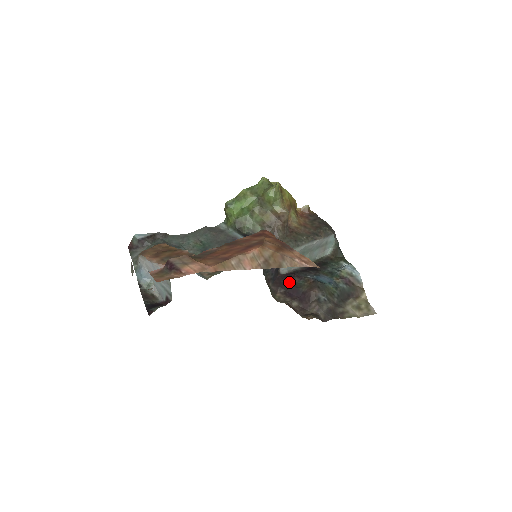
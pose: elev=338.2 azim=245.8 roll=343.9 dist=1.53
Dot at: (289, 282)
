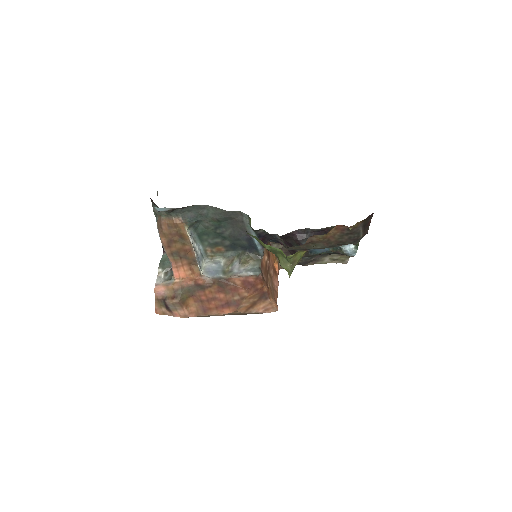
Dot at: (291, 239)
